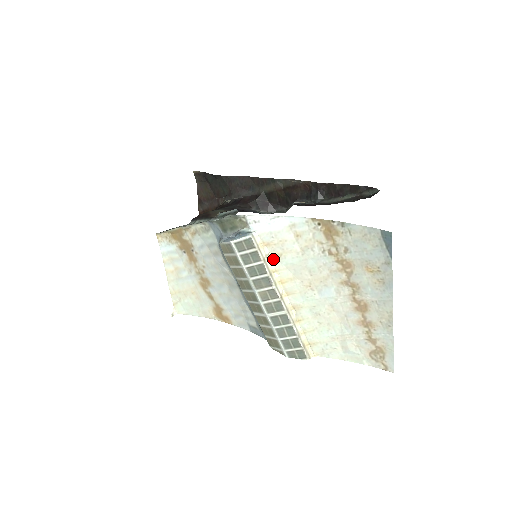
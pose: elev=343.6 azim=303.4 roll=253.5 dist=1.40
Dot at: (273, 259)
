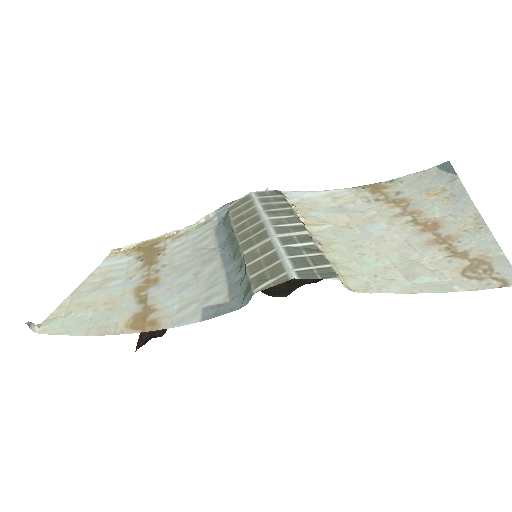
Dot at: (299, 211)
